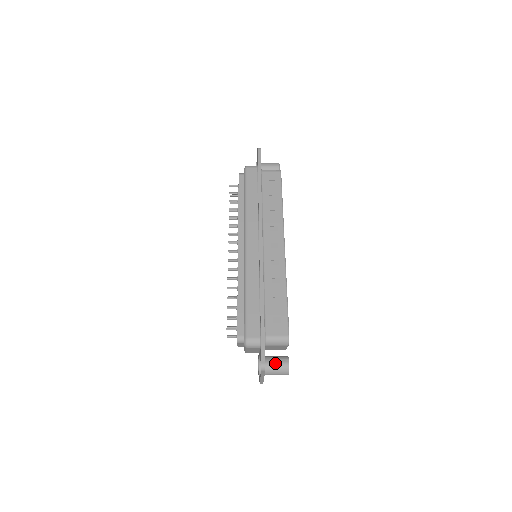
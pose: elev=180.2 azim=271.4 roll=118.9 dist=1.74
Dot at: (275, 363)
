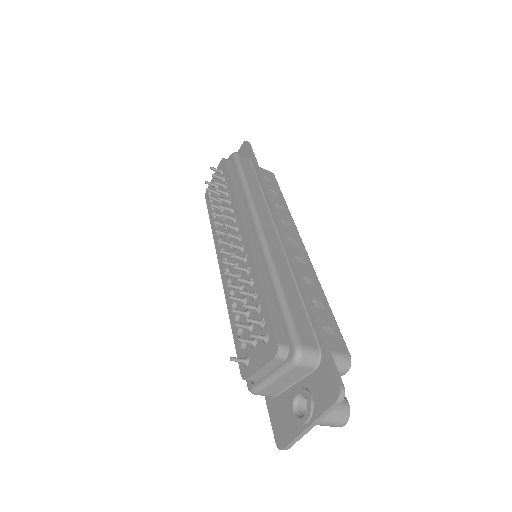
Dot at: occluded
